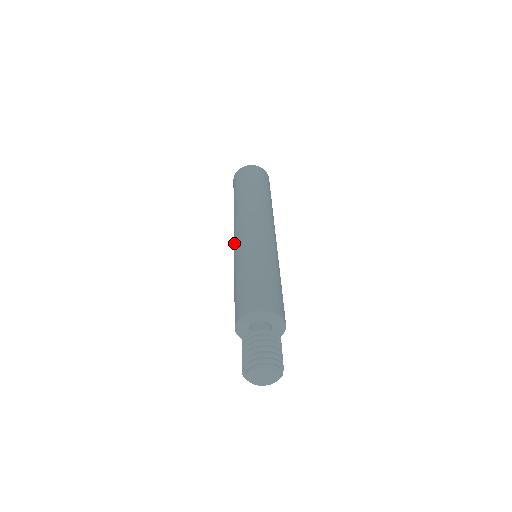
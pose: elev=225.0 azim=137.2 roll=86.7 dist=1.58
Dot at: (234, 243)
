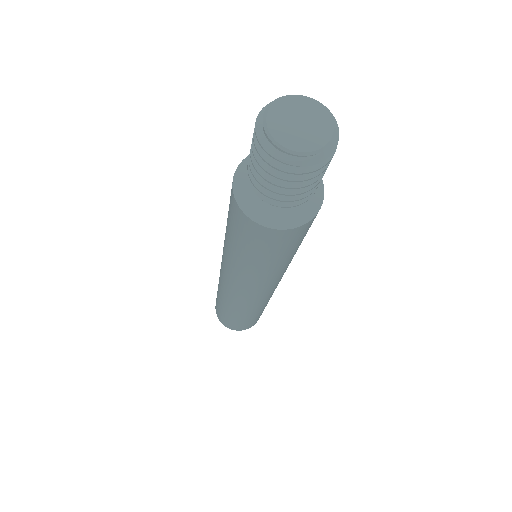
Dot at: (224, 277)
